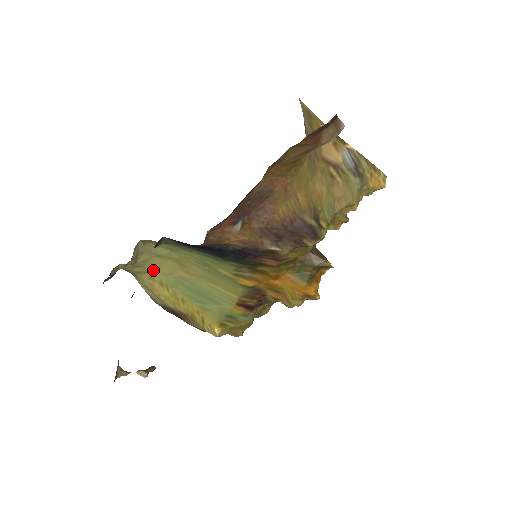
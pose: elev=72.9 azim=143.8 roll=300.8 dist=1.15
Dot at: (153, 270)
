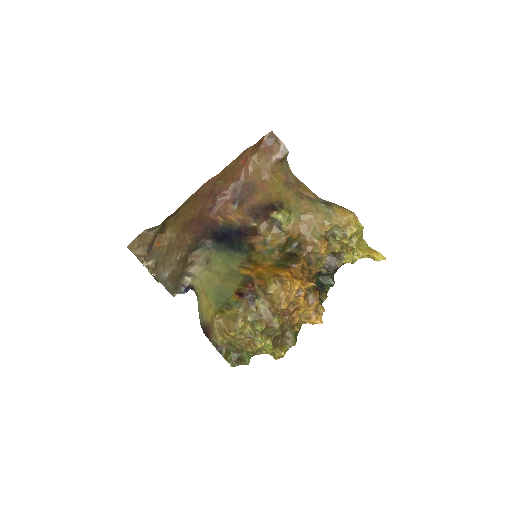
Dot at: (205, 283)
